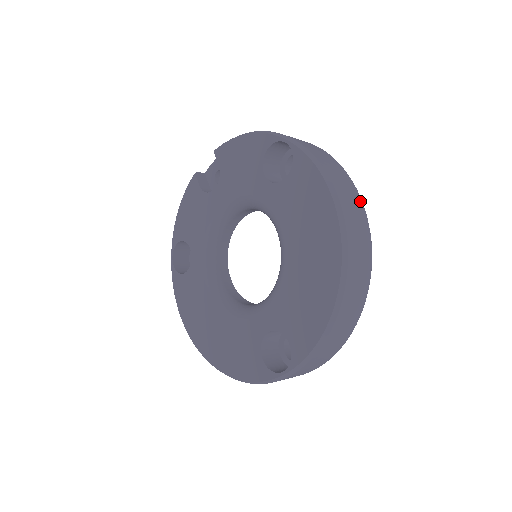
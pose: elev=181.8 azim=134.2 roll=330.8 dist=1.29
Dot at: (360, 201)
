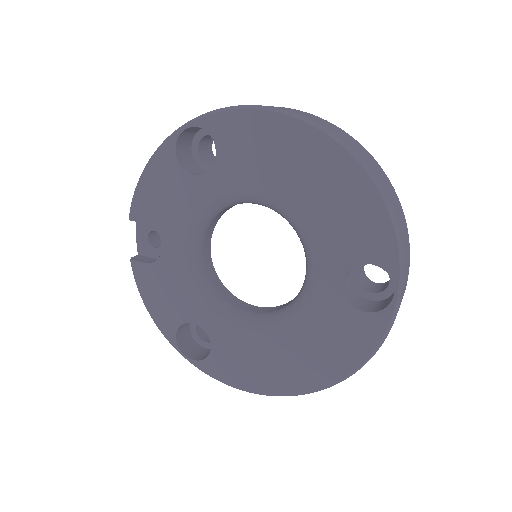
Dot at: occluded
